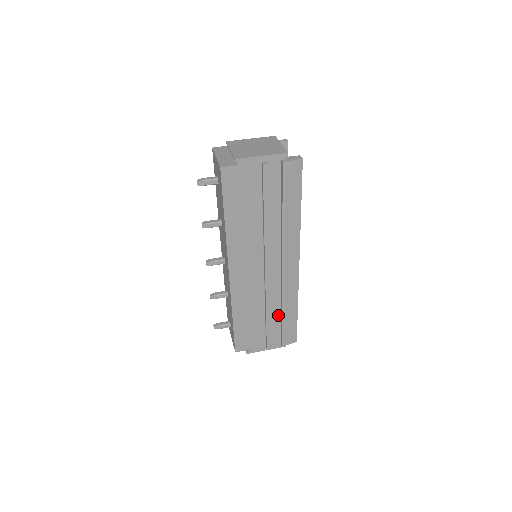
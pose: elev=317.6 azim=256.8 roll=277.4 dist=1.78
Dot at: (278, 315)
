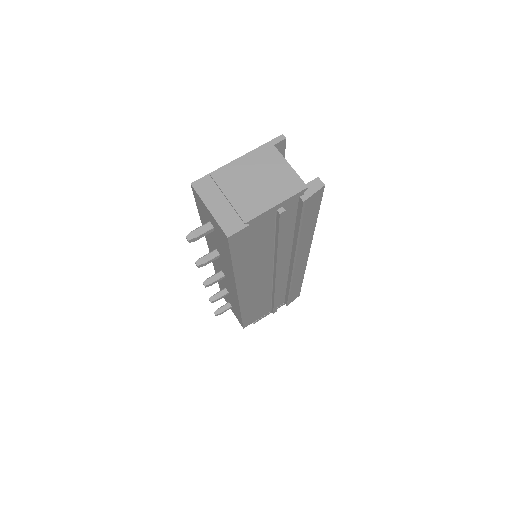
Dot at: (284, 291)
